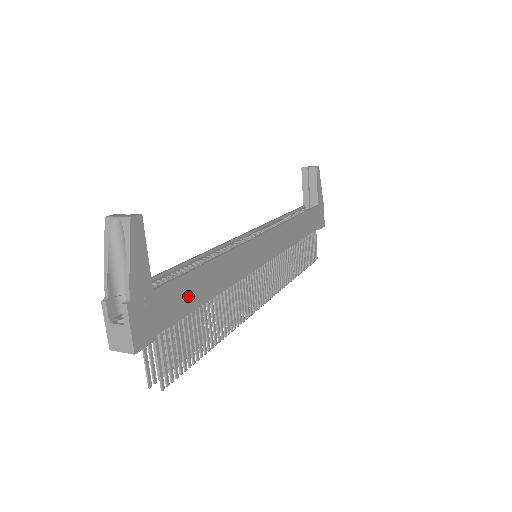
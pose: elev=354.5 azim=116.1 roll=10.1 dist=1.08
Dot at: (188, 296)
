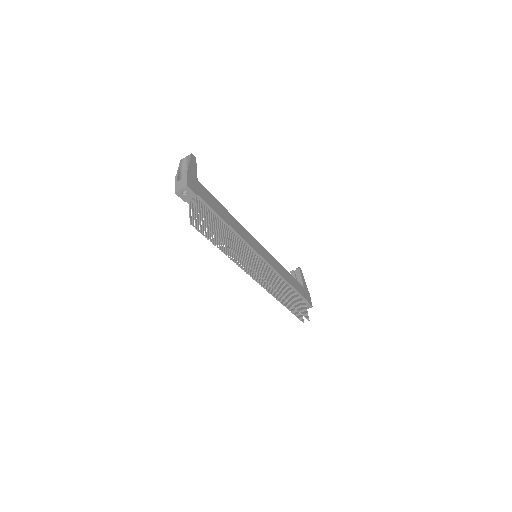
Dot at: (214, 204)
